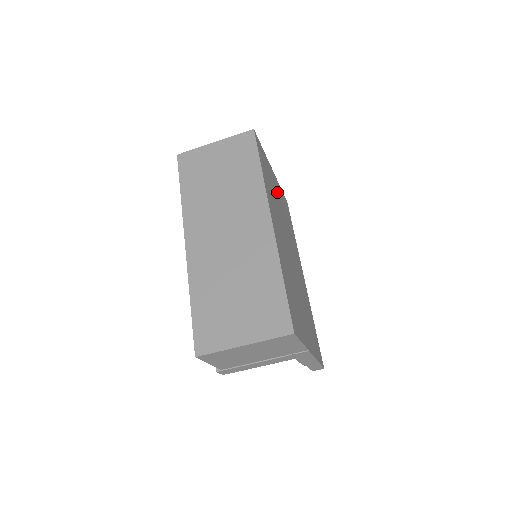
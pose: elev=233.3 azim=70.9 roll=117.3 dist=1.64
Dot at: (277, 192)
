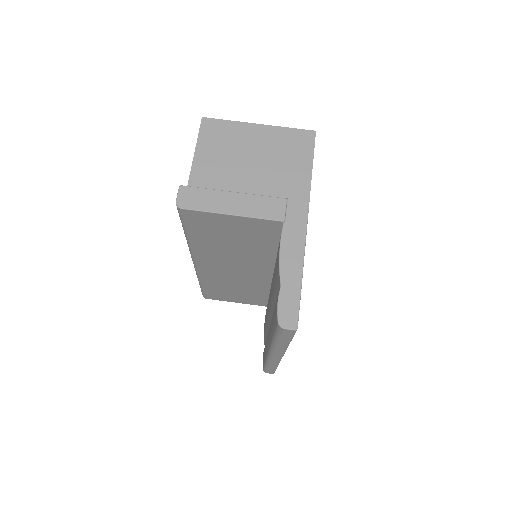
Dot at: occluded
